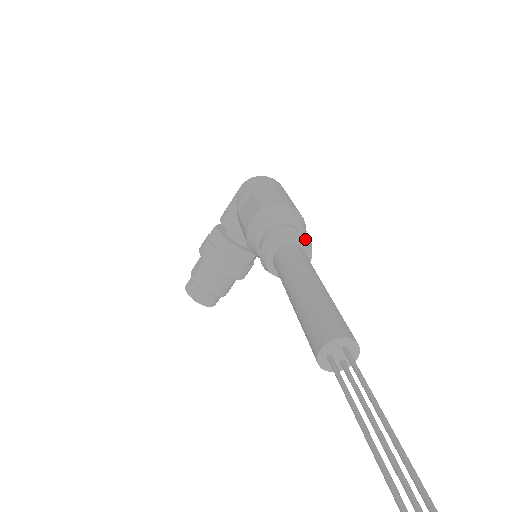
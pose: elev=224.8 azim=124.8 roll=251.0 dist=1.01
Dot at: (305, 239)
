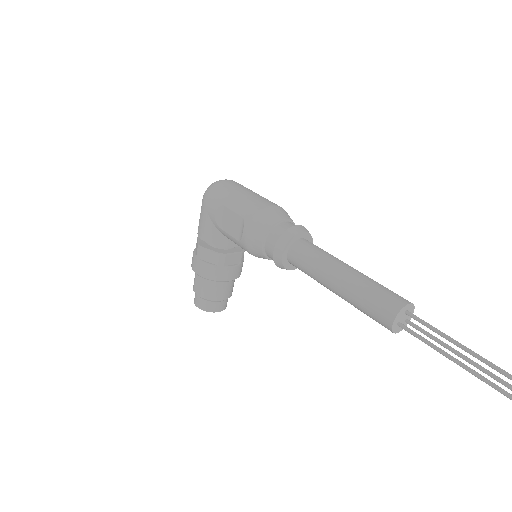
Dot at: (304, 230)
